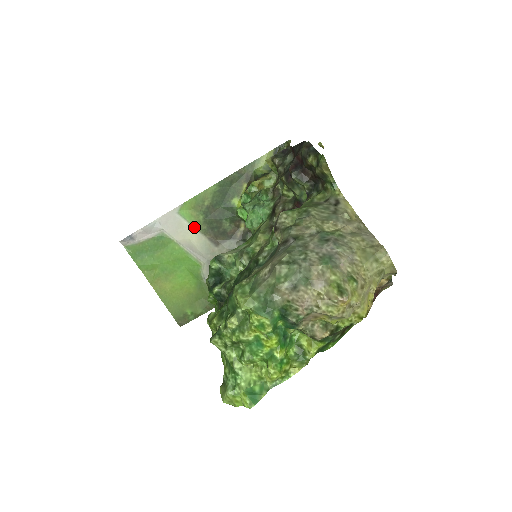
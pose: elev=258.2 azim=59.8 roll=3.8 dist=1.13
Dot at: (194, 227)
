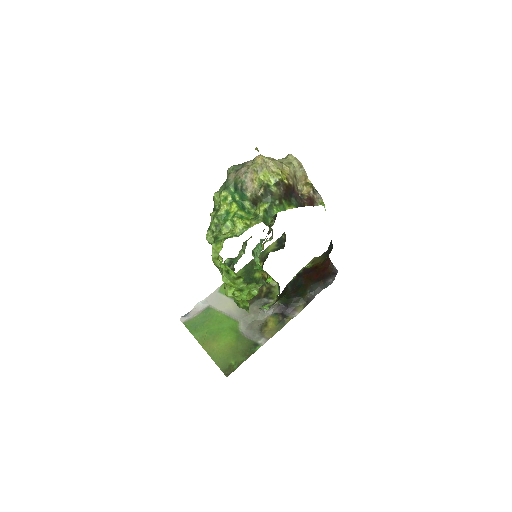
Dot at: (230, 298)
